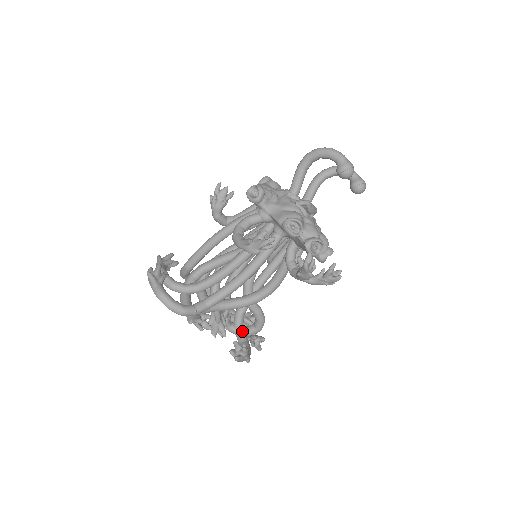
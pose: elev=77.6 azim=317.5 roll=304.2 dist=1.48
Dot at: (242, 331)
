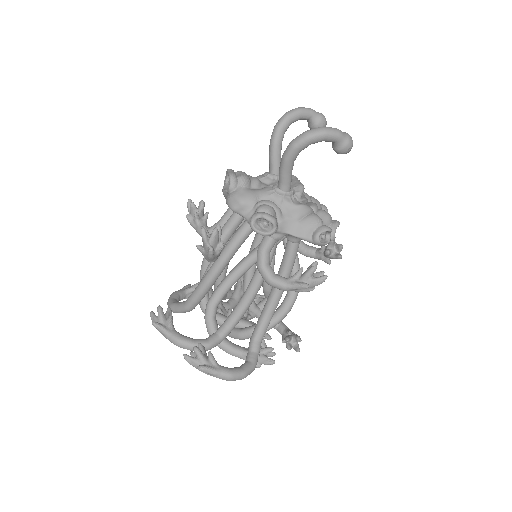
Dot at: occluded
